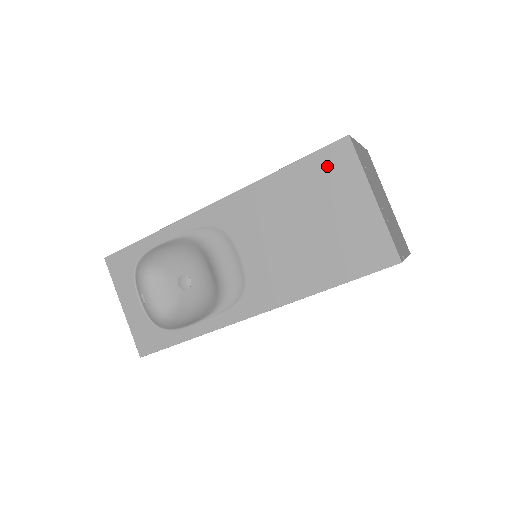
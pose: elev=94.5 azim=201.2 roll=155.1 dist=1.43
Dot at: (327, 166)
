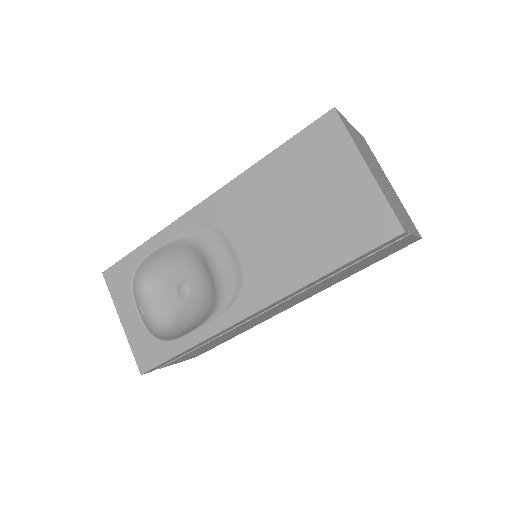
Dot at: (315, 143)
